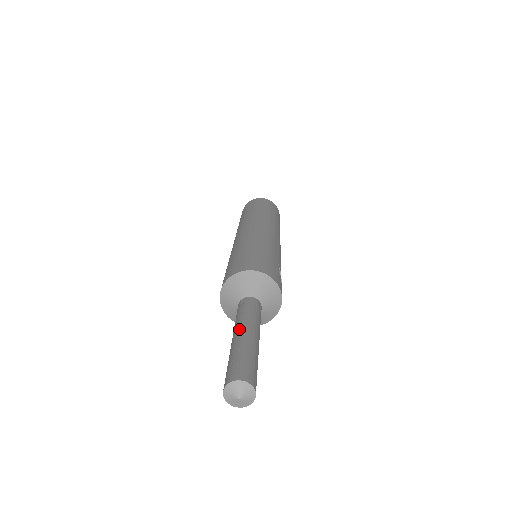
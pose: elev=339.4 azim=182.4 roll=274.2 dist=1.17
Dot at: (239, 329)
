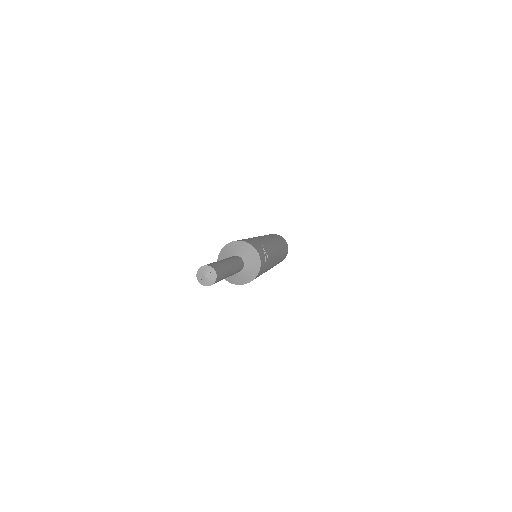
Dot at: occluded
